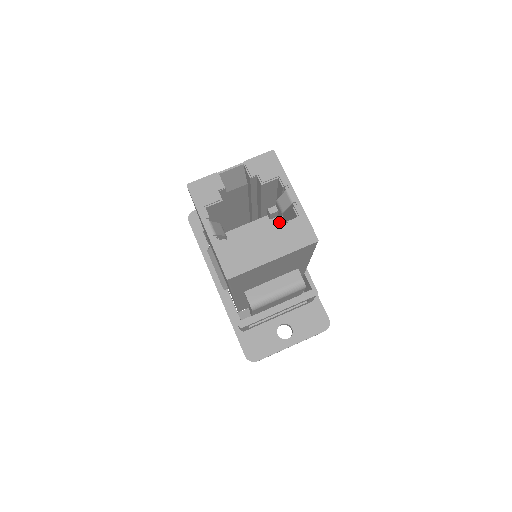
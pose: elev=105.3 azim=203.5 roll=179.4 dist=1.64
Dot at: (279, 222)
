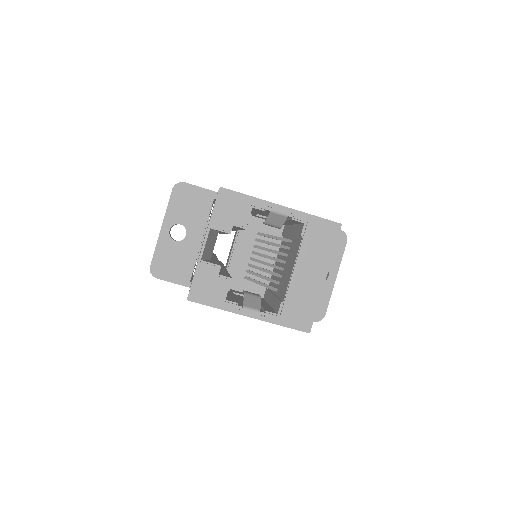
Dot at: (256, 219)
